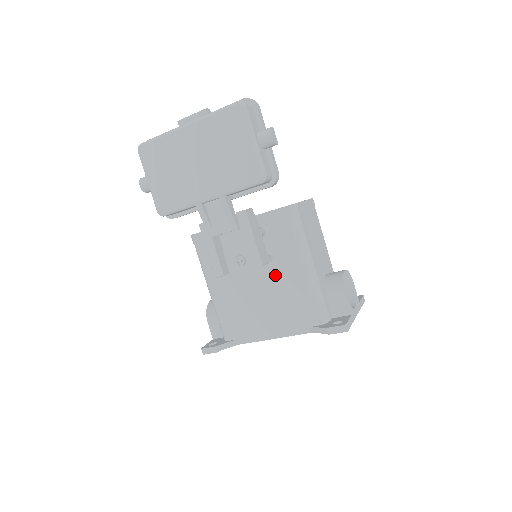
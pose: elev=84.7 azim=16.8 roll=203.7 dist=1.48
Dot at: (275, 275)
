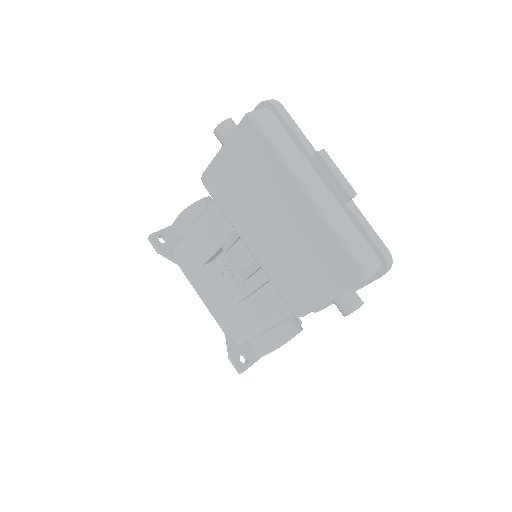
Dot at: occluded
